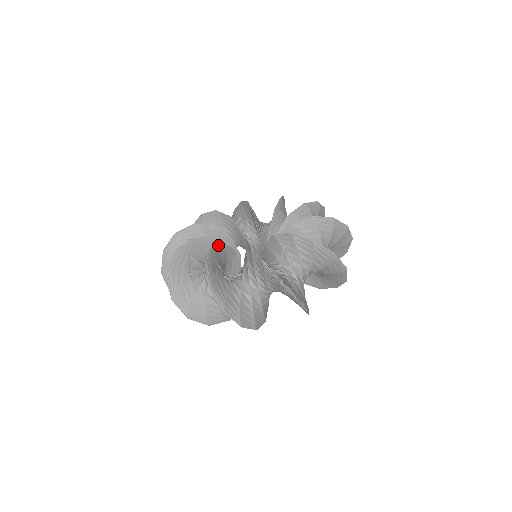
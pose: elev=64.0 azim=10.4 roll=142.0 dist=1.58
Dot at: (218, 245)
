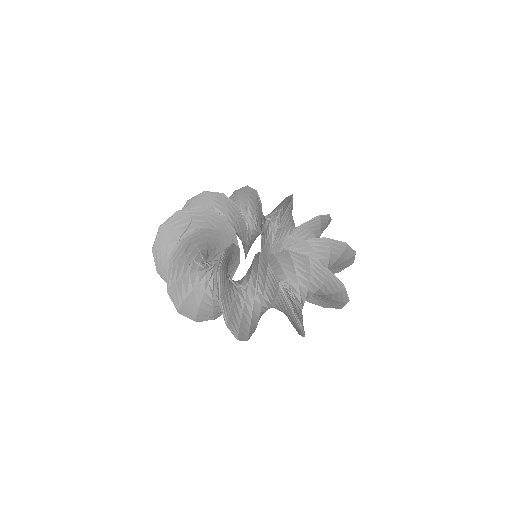
Dot at: (211, 229)
